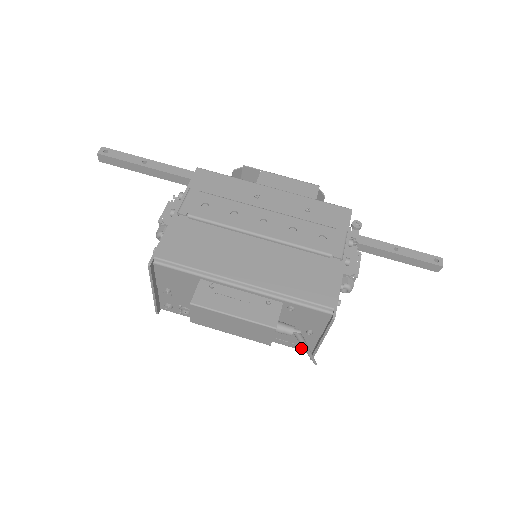
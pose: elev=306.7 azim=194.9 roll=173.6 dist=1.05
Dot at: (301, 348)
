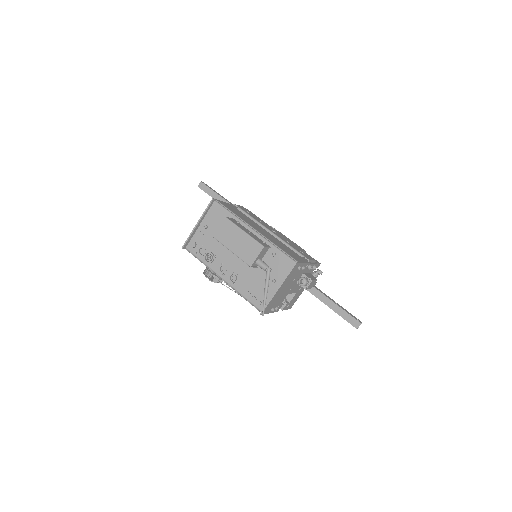
Dot at: (258, 304)
